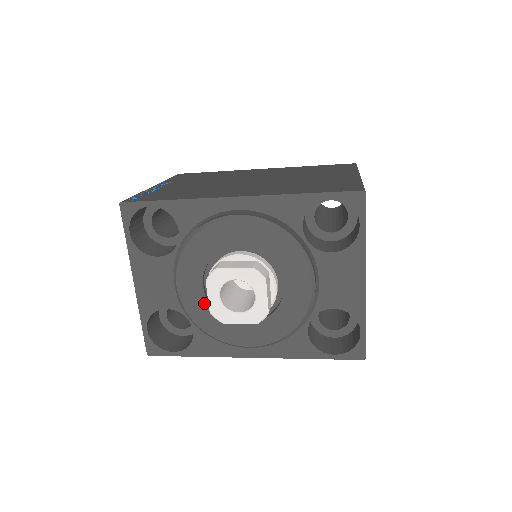
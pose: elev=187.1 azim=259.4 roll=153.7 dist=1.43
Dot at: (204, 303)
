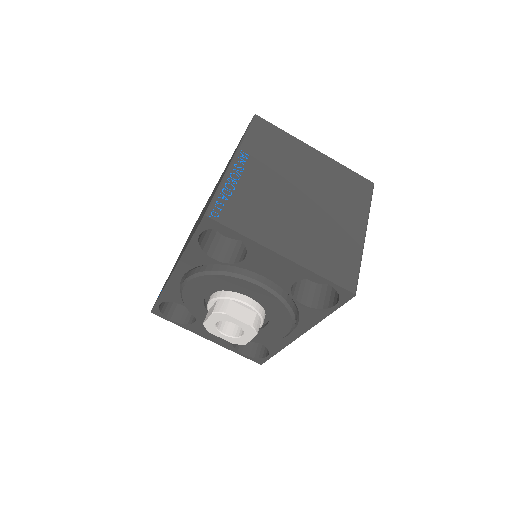
Dot at: occluded
